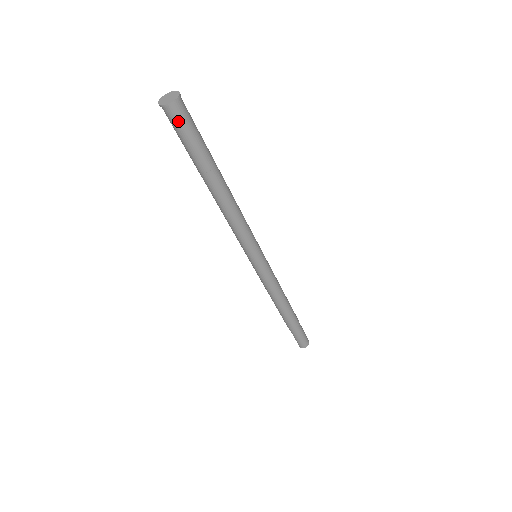
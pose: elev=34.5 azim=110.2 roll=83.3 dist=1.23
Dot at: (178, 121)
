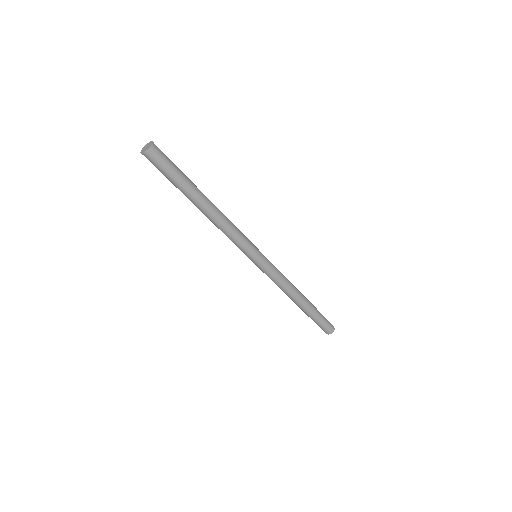
Dot at: (157, 162)
